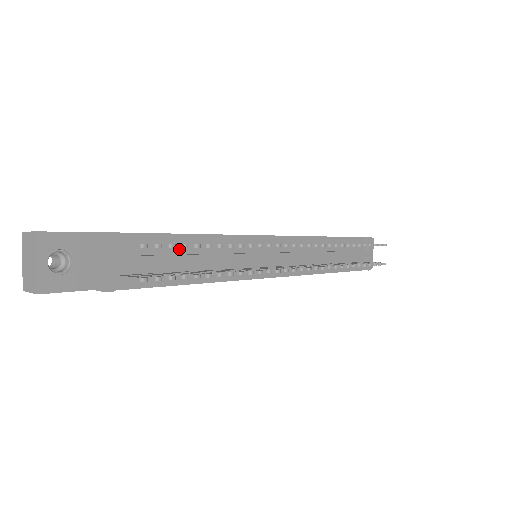
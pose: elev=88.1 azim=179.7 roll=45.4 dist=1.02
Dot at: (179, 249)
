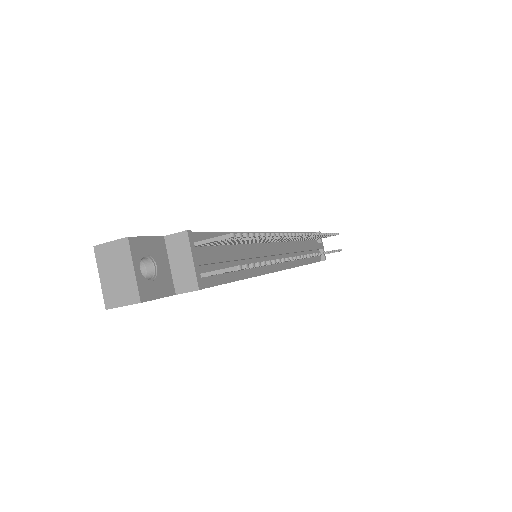
Dot at: (226, 247)
